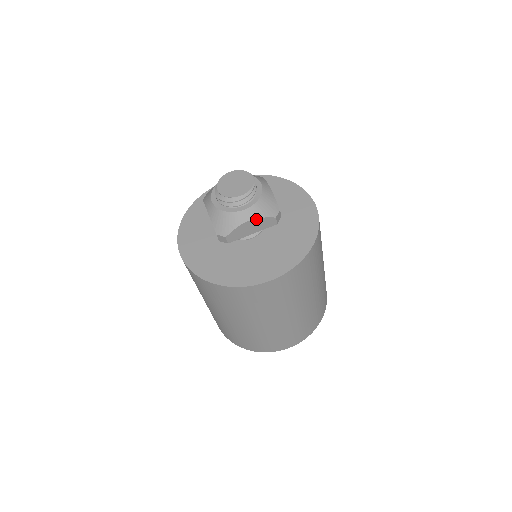
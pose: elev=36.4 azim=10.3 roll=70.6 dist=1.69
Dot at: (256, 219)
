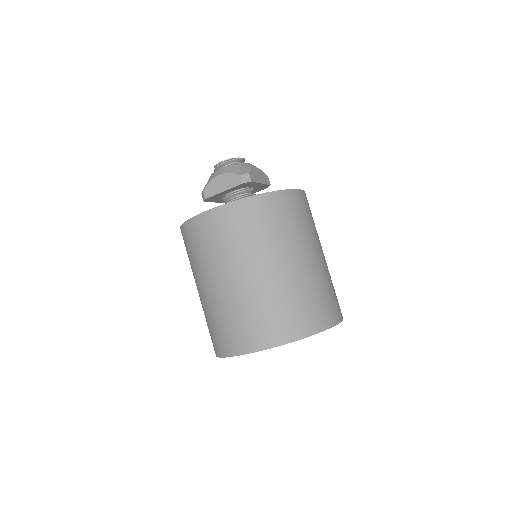
Dot at: (260, 170)
